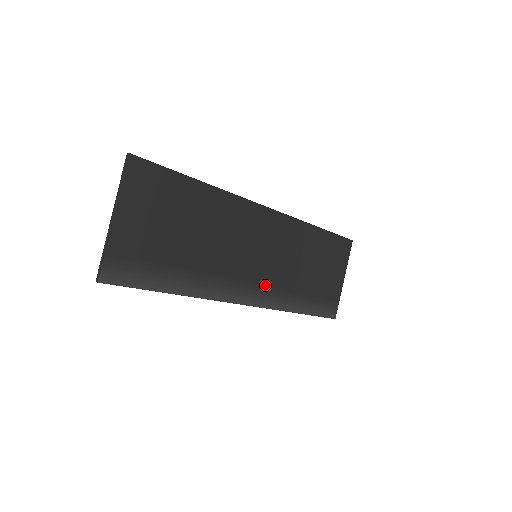
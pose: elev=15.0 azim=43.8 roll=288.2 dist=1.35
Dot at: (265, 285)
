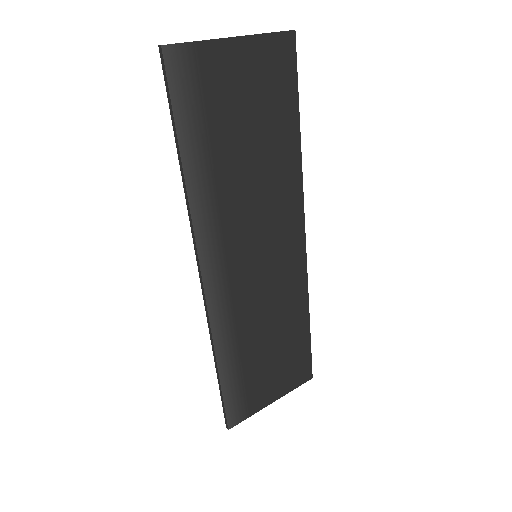
Dot at: (232, 291)
